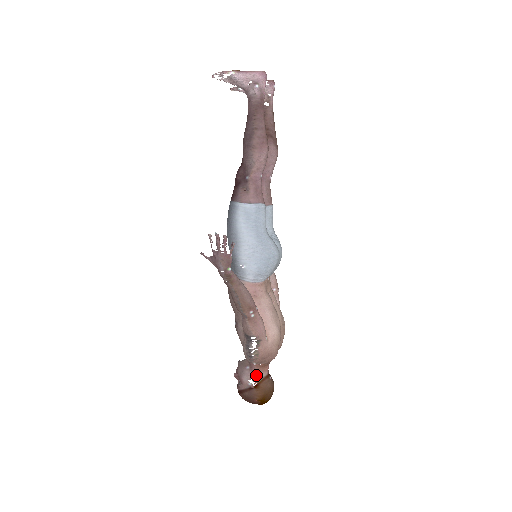
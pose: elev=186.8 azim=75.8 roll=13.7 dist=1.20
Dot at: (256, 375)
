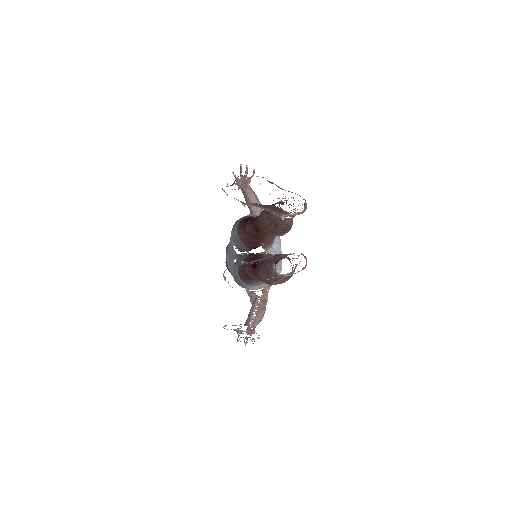
Dot at: occluded
